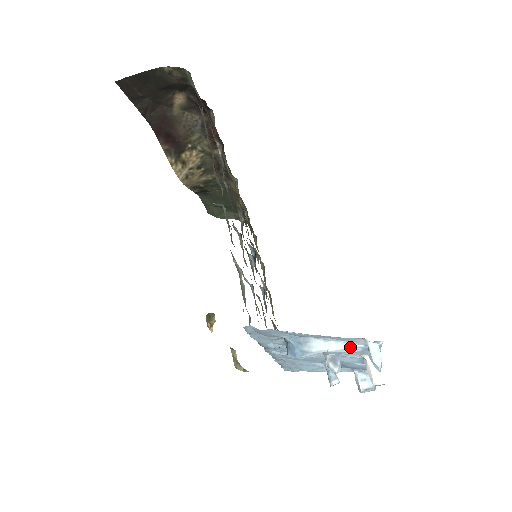
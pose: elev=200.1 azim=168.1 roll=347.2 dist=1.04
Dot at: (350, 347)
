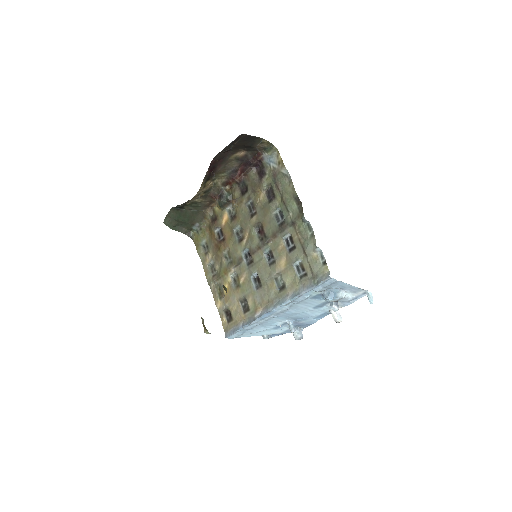
Dot at: (351, 297)
